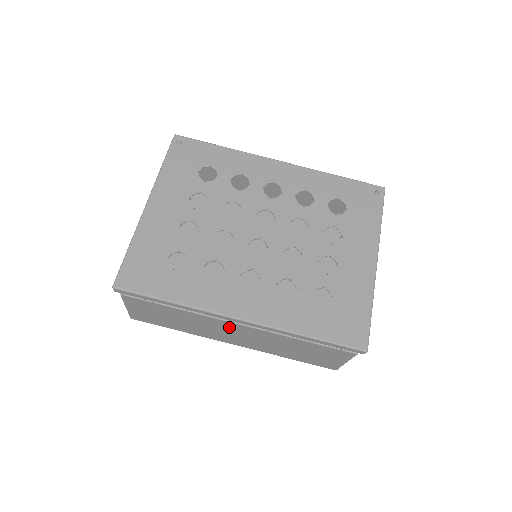
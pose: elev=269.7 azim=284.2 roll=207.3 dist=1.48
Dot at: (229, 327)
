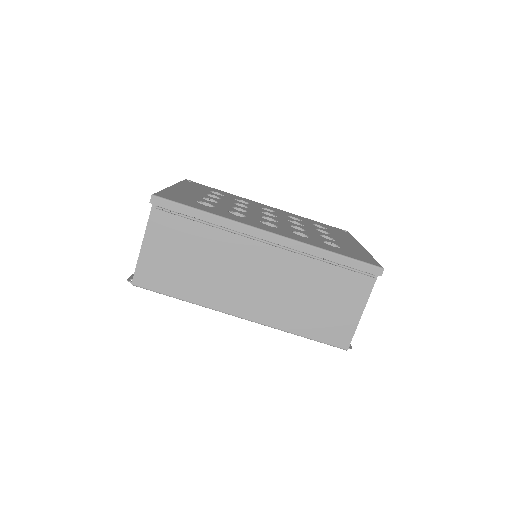
Dot at: (250, 264)
